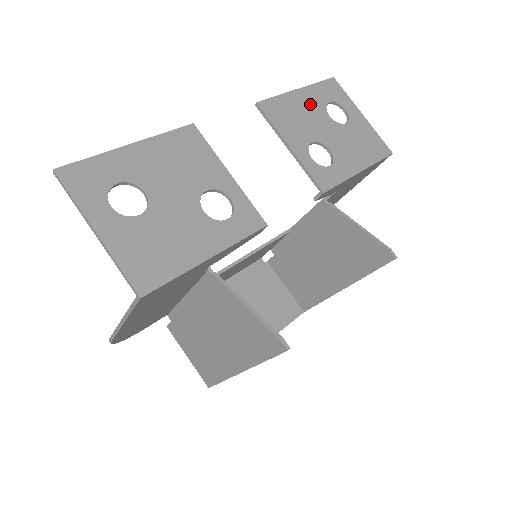
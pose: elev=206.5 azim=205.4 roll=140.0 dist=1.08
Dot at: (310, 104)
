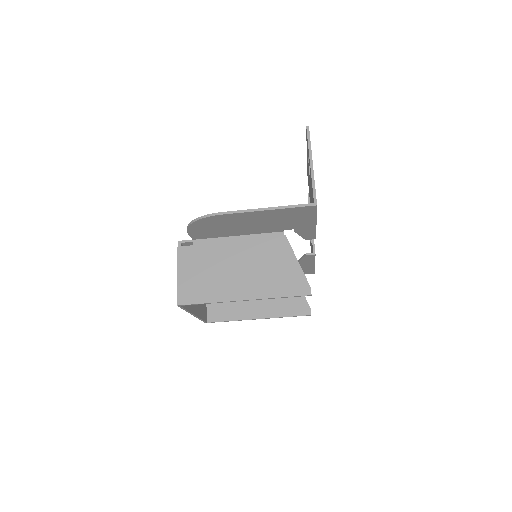
Dot at: occluded
